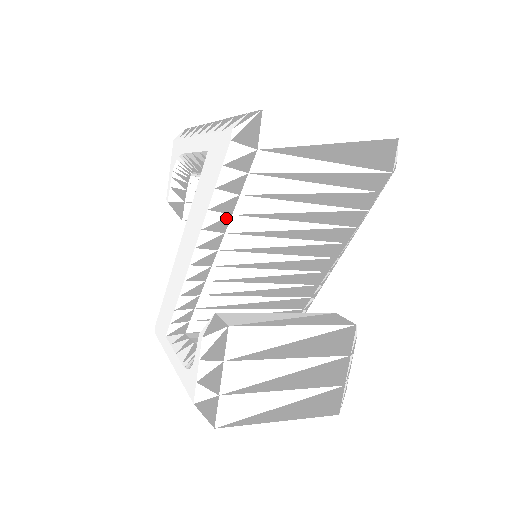
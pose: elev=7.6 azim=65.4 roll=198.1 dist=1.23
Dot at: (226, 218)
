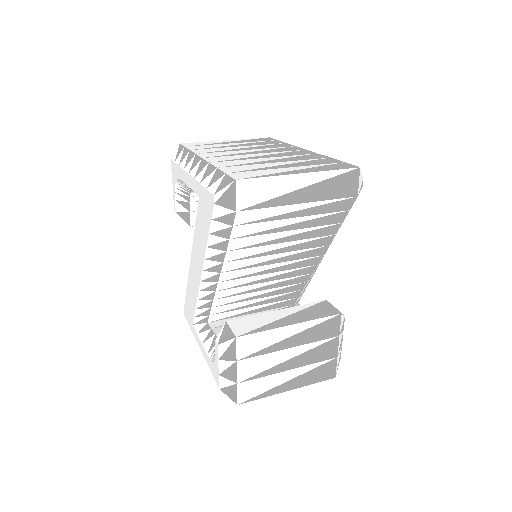
Dot at: (222, 253)
